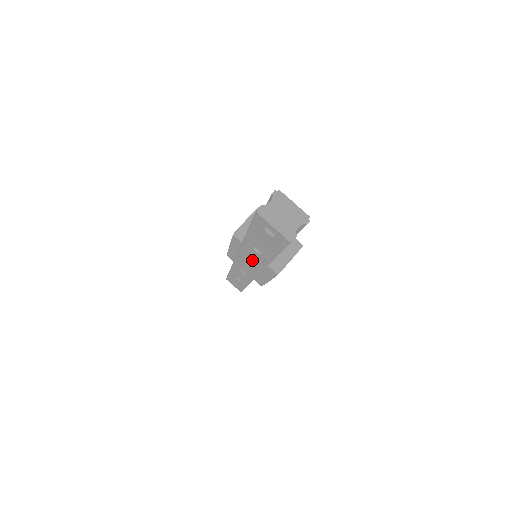
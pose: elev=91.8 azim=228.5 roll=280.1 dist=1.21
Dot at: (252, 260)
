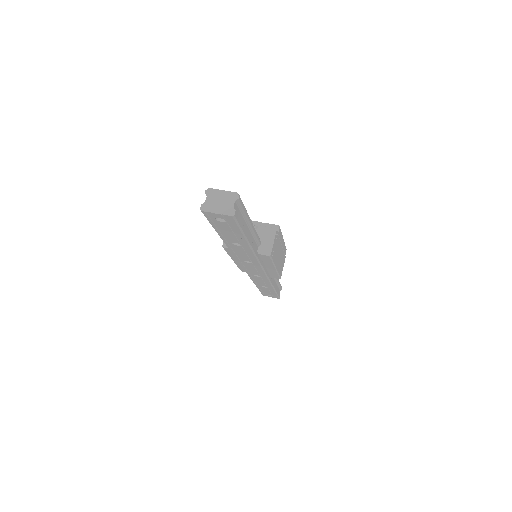
Dot at: (245, 257)
